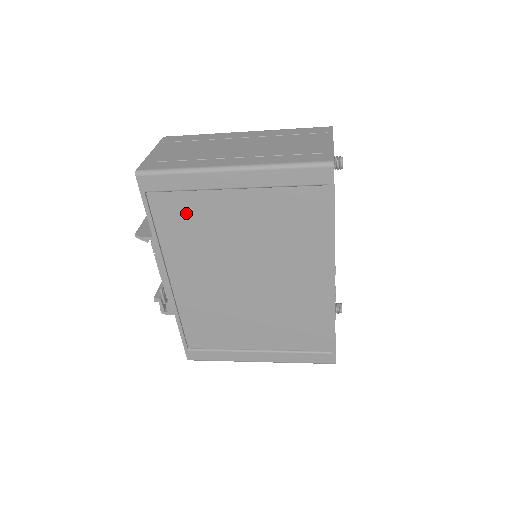
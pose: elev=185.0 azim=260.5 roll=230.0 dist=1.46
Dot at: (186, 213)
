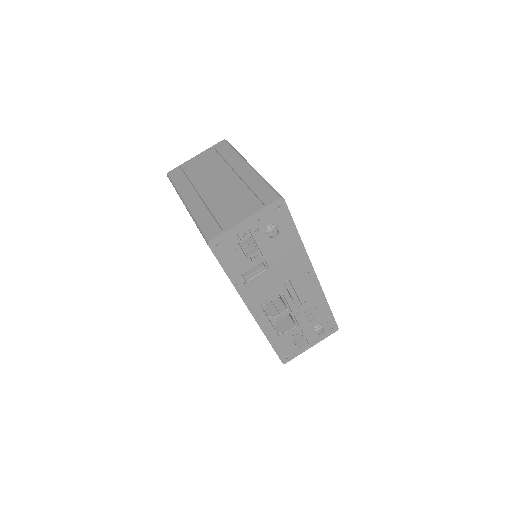
Dot at: occluded
